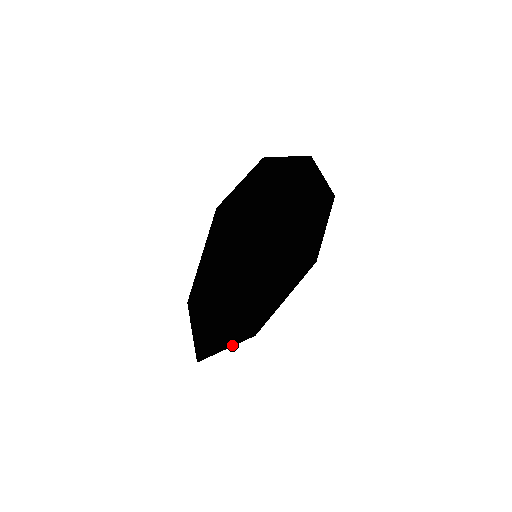
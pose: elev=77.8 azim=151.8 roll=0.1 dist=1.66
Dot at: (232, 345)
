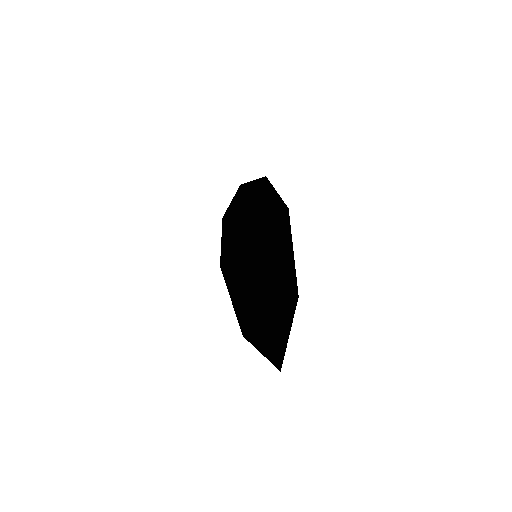
Dot at: (291, 325)
